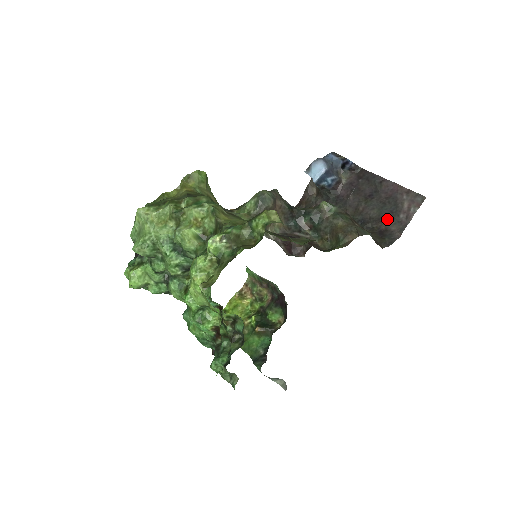
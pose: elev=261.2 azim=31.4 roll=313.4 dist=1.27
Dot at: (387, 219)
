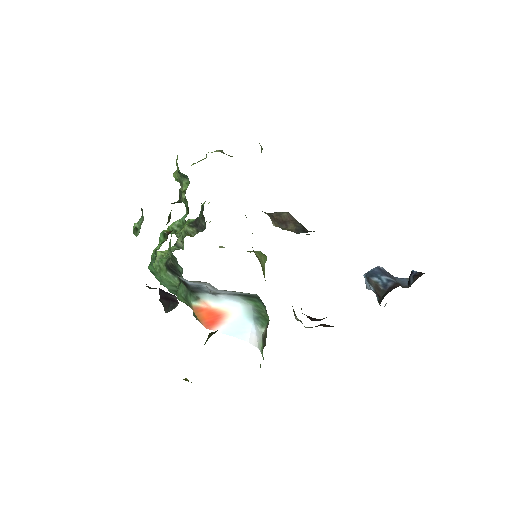
Dot at: occluded
